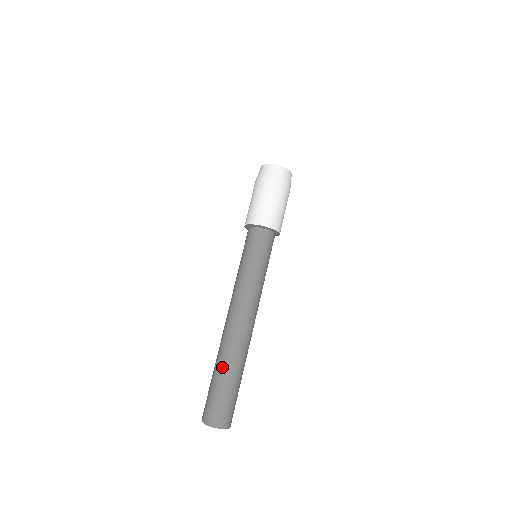
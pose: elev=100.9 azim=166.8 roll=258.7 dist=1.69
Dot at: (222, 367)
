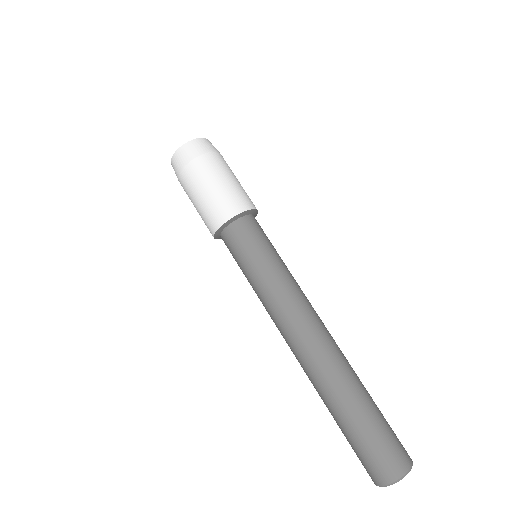
Dot at: (353, 399)
